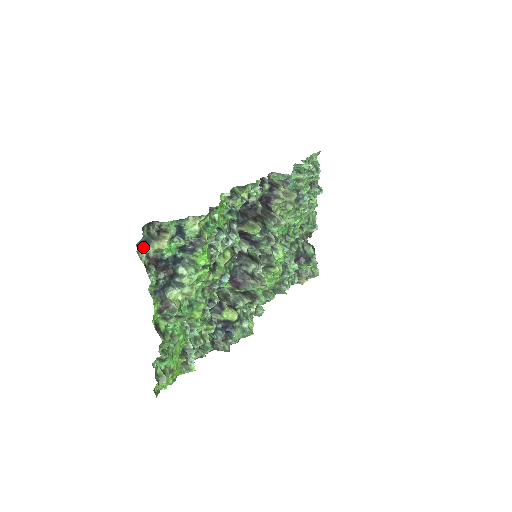
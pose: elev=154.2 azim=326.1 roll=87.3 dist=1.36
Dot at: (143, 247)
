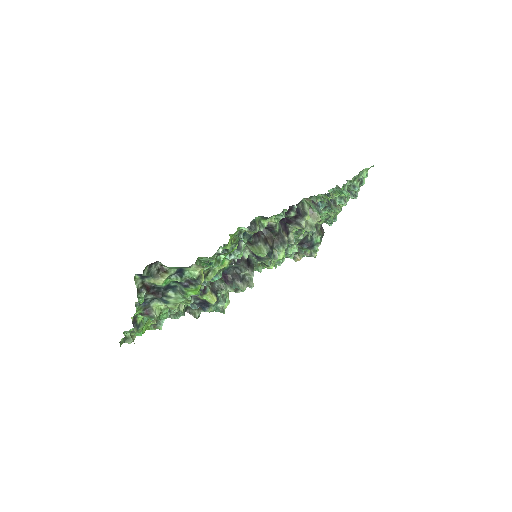
Dot at: (141, 277)
